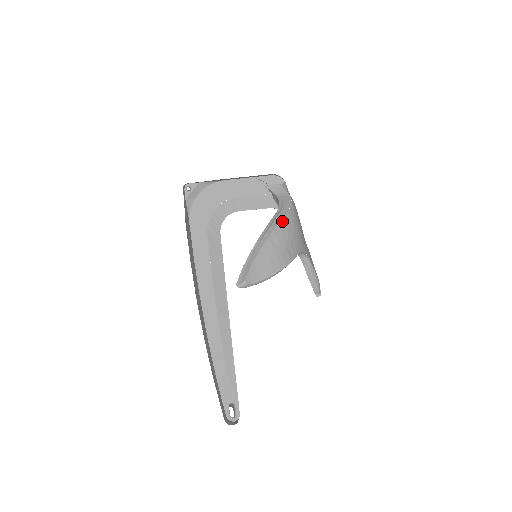
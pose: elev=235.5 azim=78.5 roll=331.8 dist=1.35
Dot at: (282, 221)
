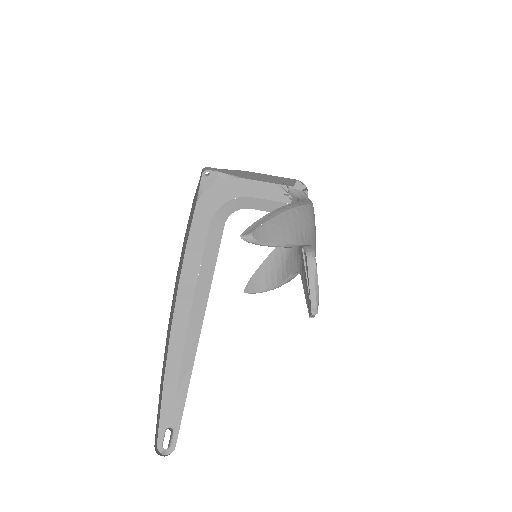
Dot at: (301, 207)
